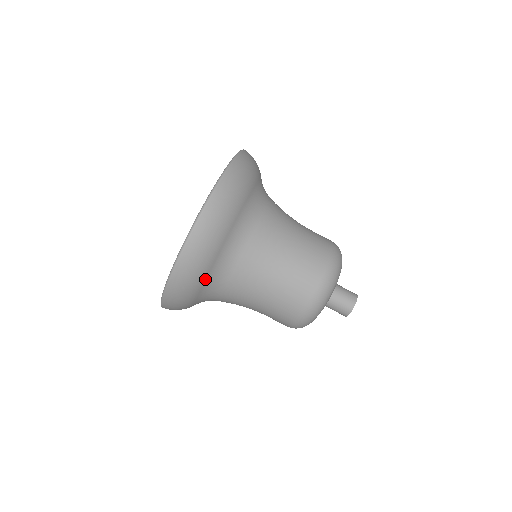
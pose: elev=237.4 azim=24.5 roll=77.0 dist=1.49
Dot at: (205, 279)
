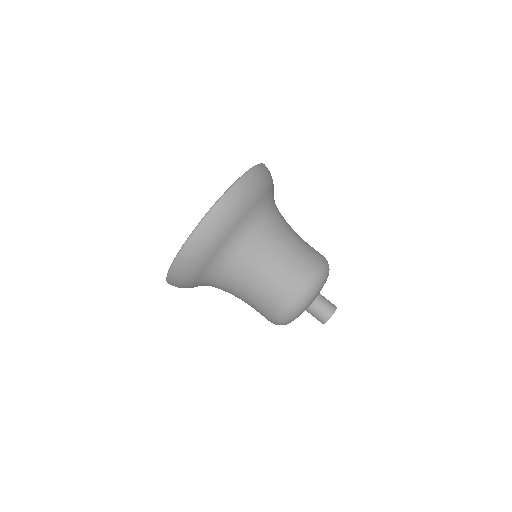
Dot at: (196, 282)
